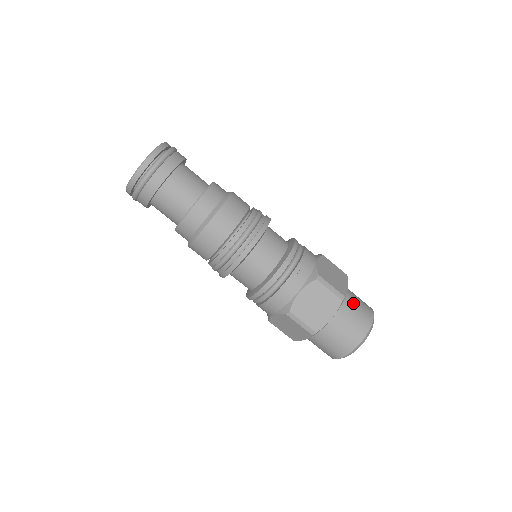
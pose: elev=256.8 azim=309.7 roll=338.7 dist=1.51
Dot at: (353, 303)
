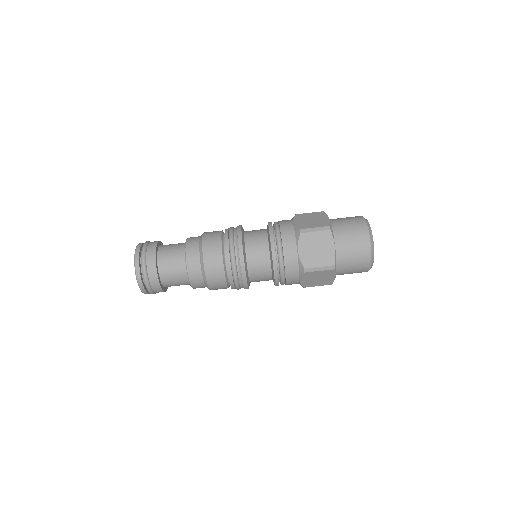
Dot at: (342, 225)
